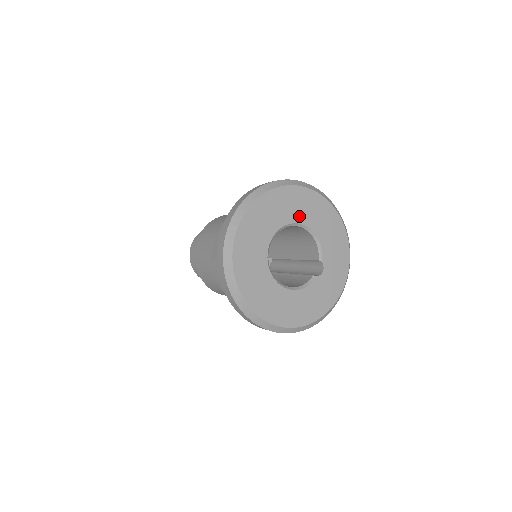
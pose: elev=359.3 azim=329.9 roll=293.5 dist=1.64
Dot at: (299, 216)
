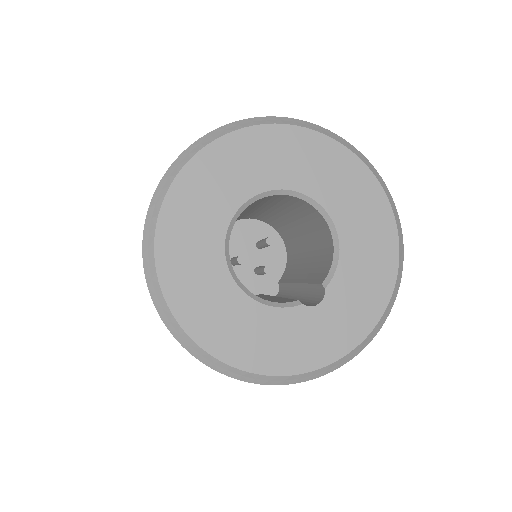
Dot at: (326, 194)
